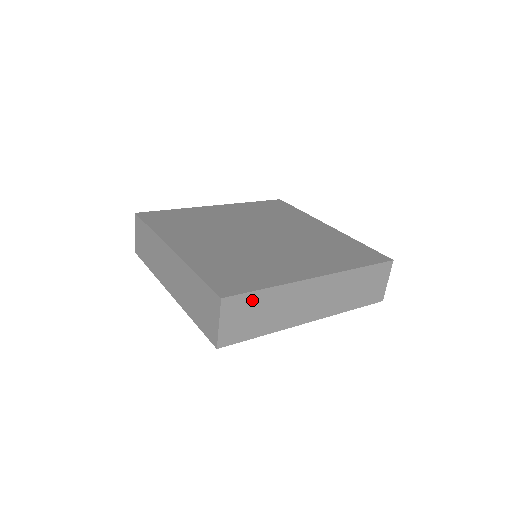
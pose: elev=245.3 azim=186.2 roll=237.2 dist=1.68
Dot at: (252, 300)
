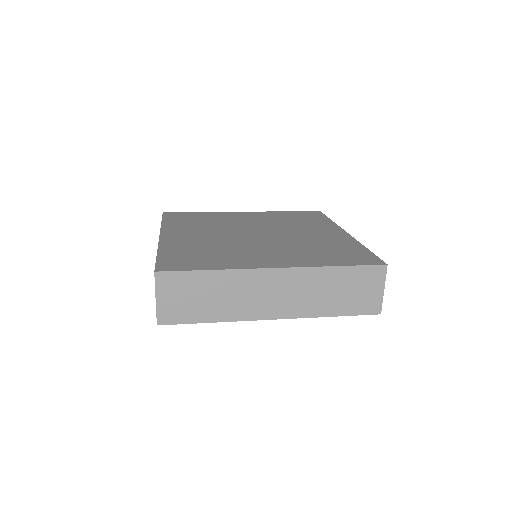
Dot at: (192, 280)
